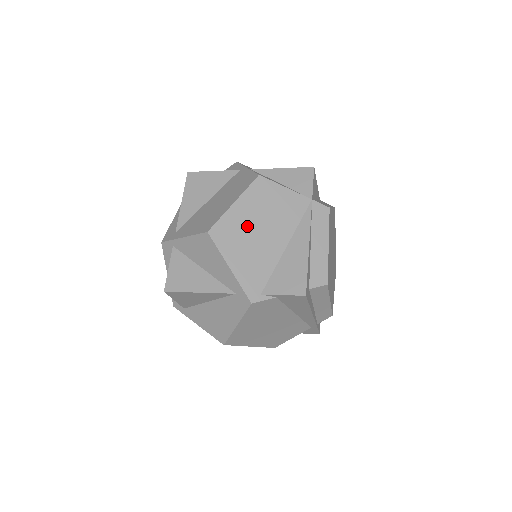
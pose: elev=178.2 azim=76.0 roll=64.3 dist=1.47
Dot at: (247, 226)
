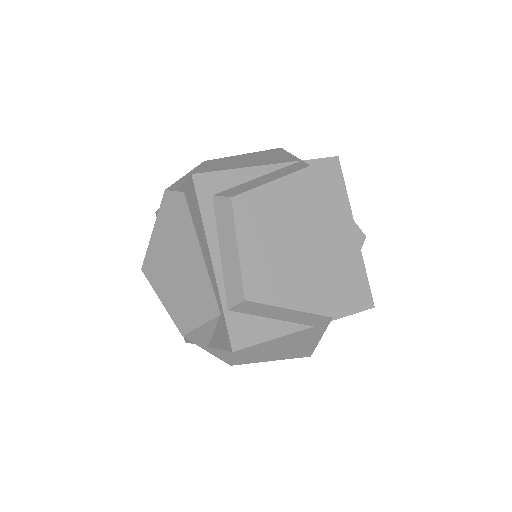
Dot at: (231, 163)
